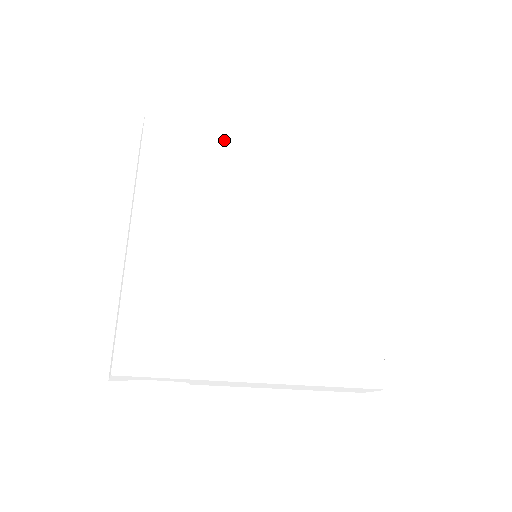
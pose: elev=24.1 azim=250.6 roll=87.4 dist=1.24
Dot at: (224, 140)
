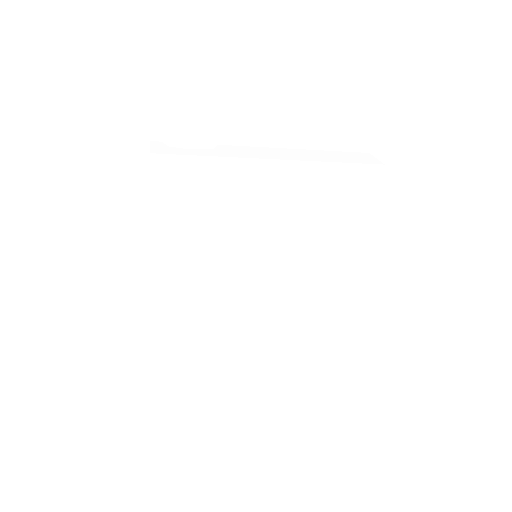
Dot at: (231, 168)
